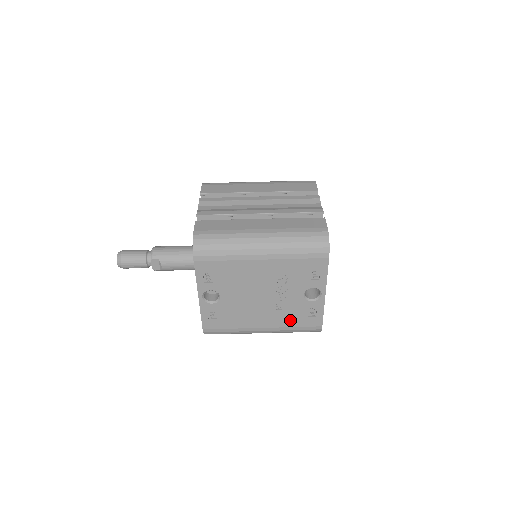
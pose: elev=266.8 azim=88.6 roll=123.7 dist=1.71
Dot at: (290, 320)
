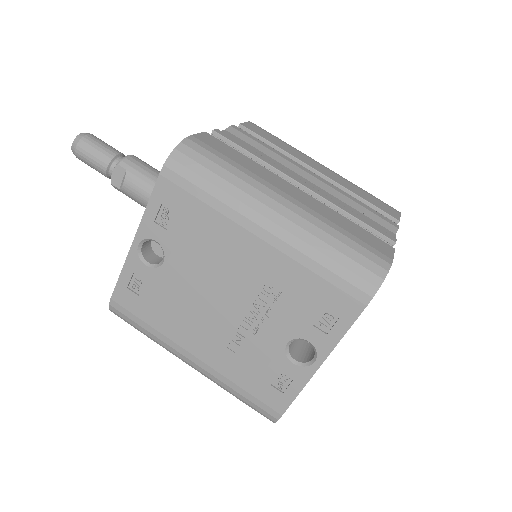
Dot at: (241, 371)
